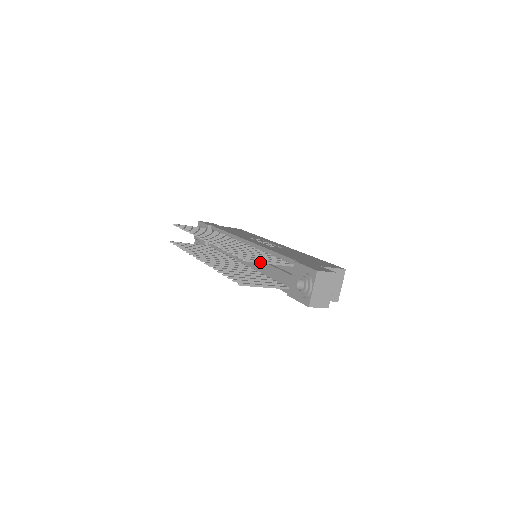
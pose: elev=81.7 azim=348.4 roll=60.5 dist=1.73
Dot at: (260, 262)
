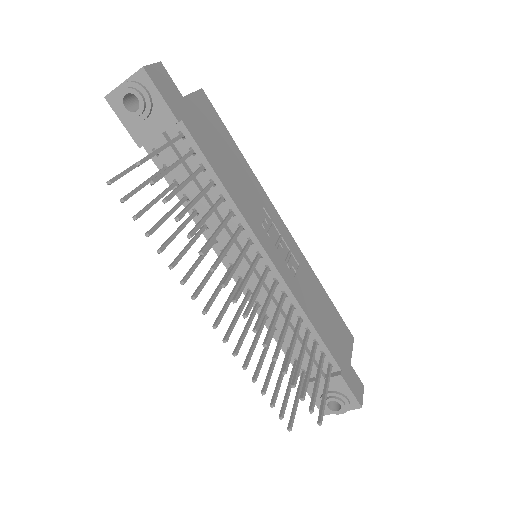
Dot at: (323, 405)
